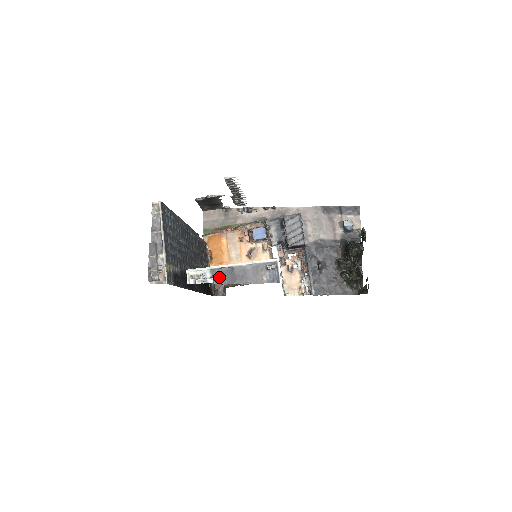
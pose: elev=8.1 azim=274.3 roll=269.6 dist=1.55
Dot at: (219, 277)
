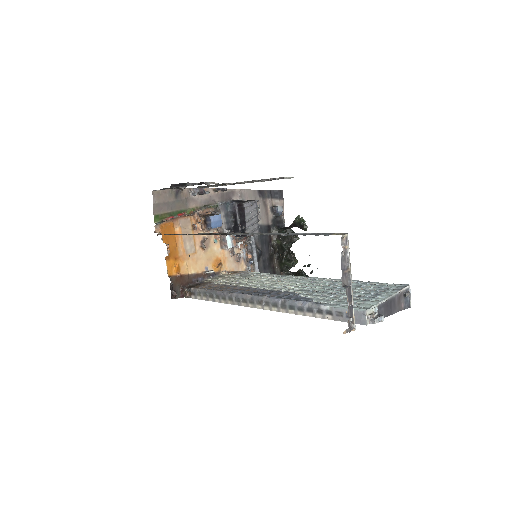
Dot at: (382, 312)
